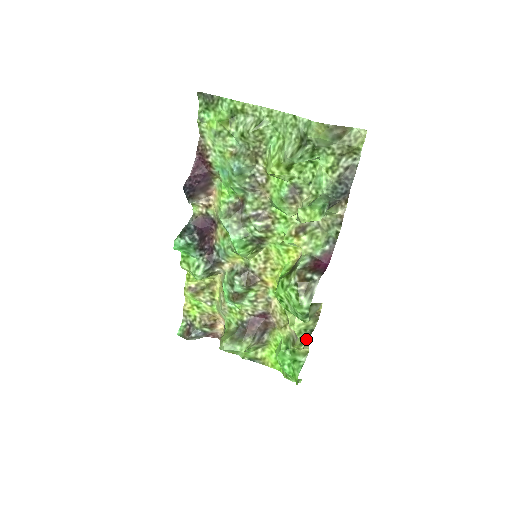
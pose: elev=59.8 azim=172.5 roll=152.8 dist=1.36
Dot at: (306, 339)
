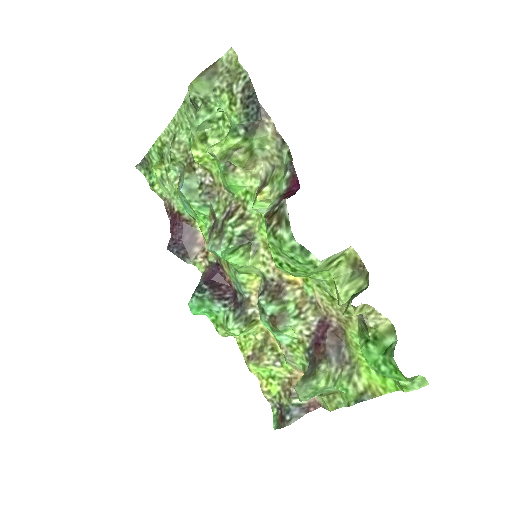
Dot at: (351, 296)
